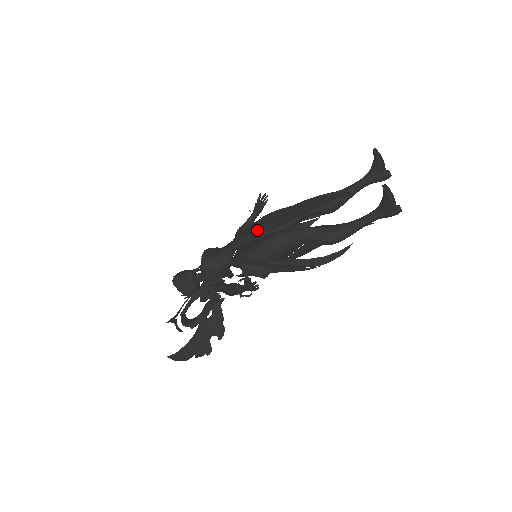
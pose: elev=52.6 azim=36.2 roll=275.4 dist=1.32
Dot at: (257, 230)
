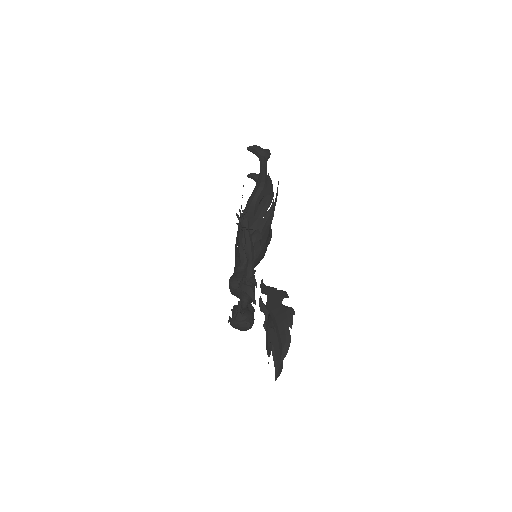
Dot at: (236, 239)
